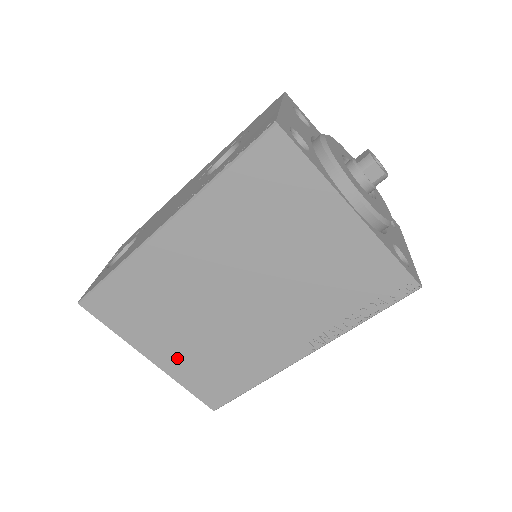
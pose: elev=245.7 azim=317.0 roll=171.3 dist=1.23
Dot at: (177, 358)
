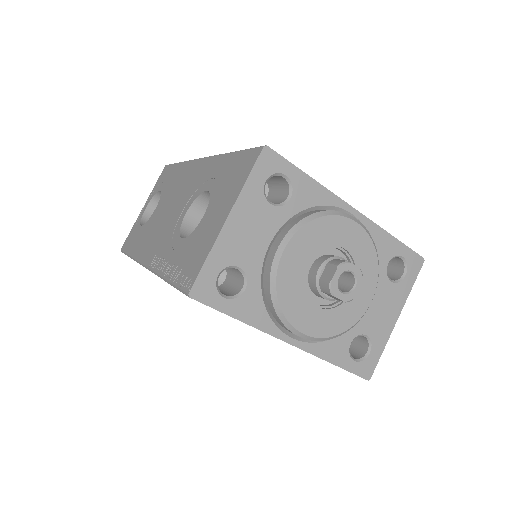
Dot at: occluded
